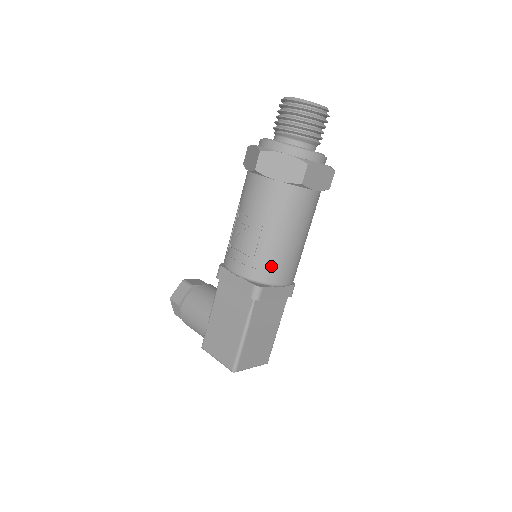
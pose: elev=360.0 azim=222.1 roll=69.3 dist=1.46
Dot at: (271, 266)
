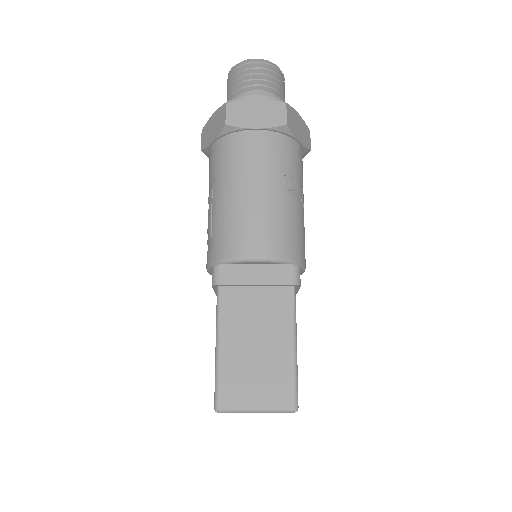
Dot at: (226, 235)
